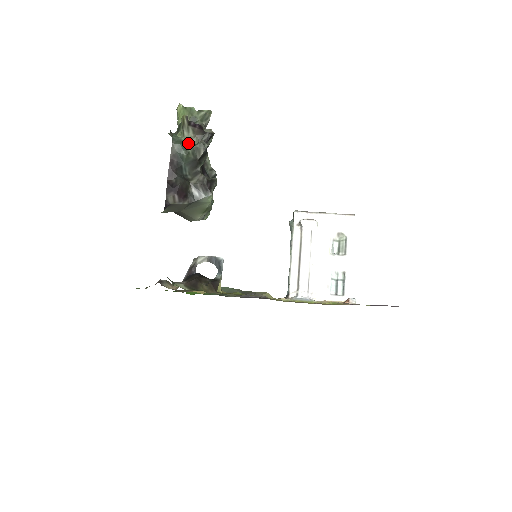
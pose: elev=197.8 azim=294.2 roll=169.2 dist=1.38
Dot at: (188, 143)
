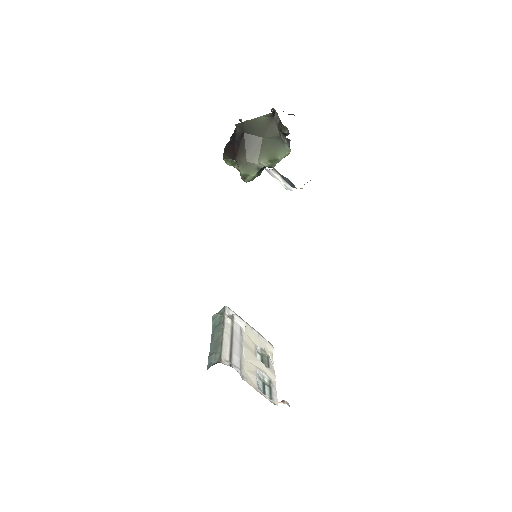
Dot at: occluded
